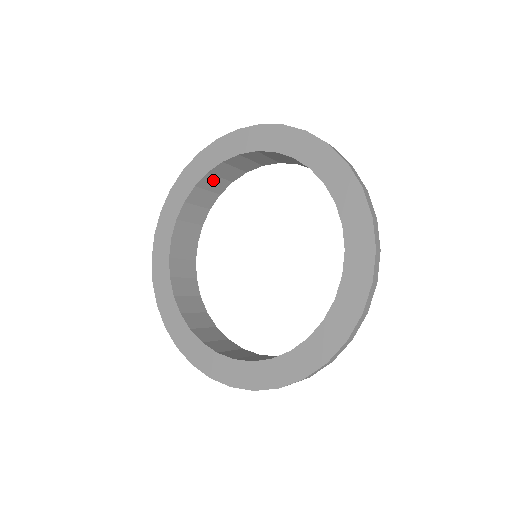
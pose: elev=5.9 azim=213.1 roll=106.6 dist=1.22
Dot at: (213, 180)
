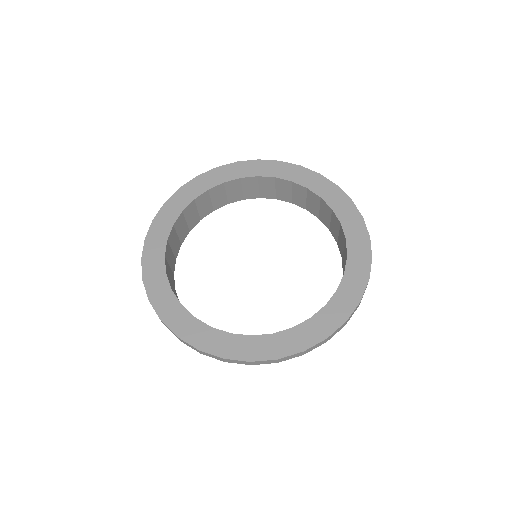
Dot at: (253, 185)
